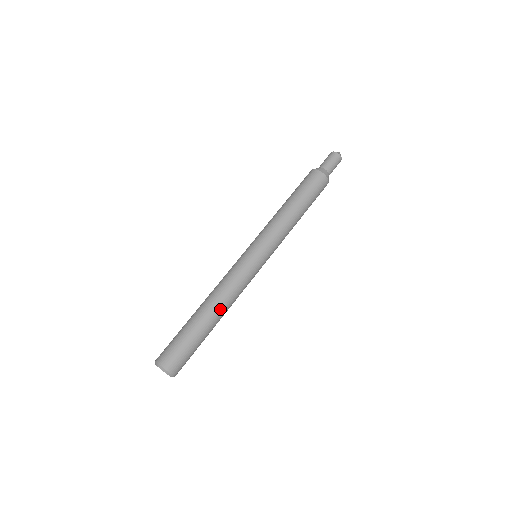
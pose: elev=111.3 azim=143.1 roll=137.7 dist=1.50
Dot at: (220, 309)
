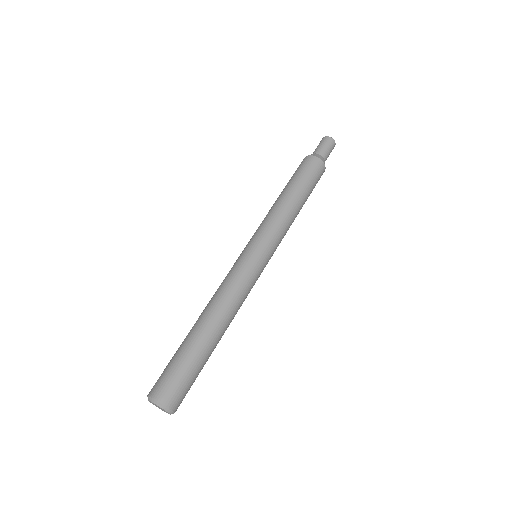
Dot at: (211, 314)
